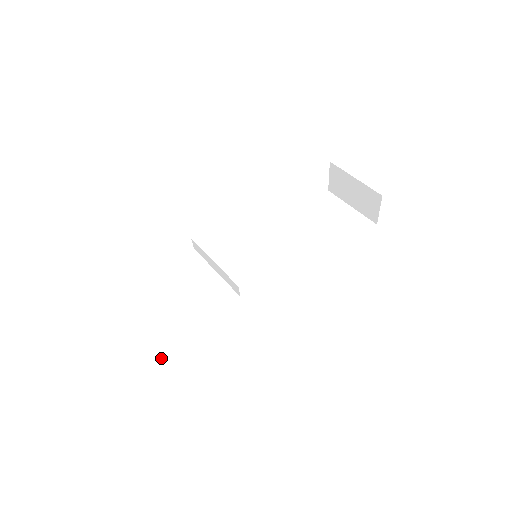
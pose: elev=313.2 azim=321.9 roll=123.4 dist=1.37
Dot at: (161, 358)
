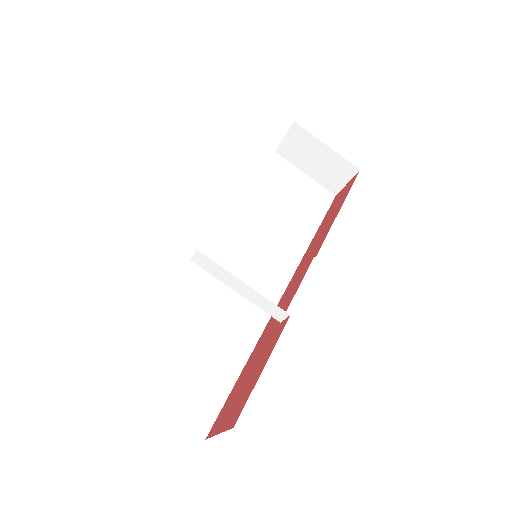
Dot at: occluded
